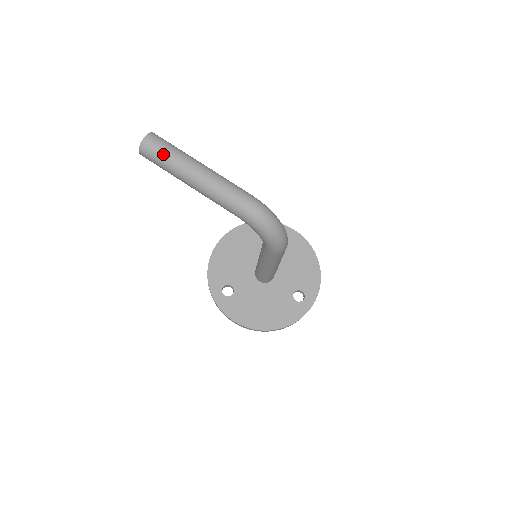
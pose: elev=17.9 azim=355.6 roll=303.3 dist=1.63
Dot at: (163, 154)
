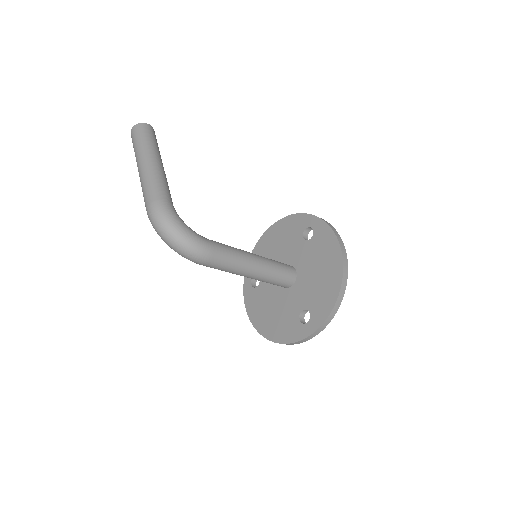
Dot at: (134, 146)
